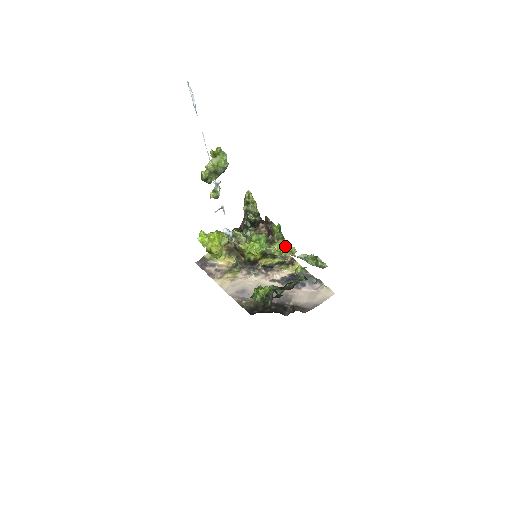
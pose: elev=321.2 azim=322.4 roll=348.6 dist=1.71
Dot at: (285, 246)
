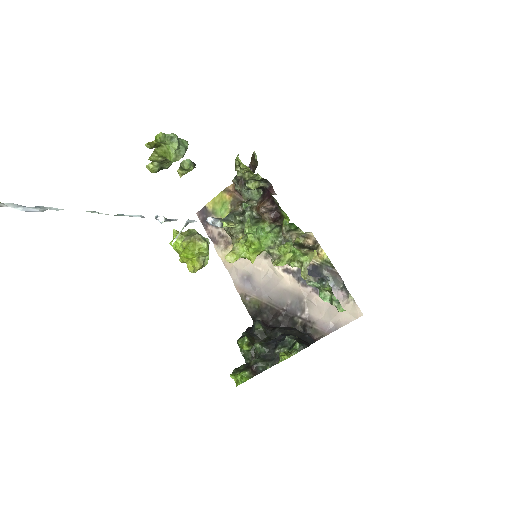
Dot at: (296, 249)
